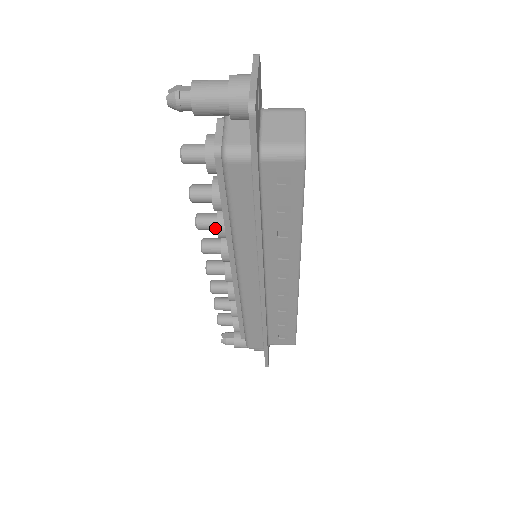
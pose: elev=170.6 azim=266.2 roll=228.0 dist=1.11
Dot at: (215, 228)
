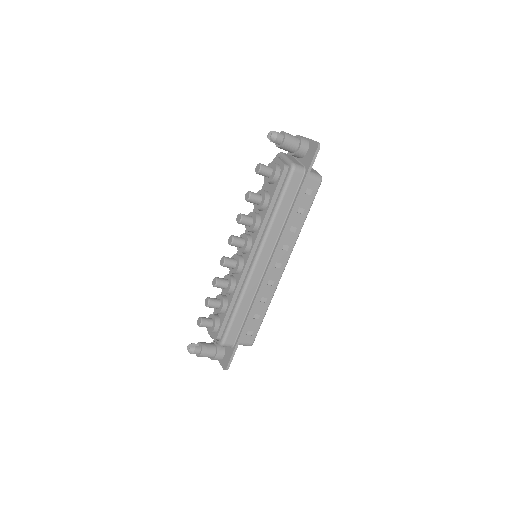
Dot at: (251, 223)
